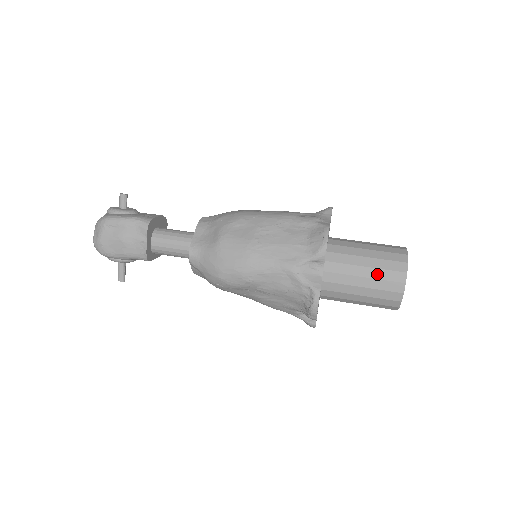
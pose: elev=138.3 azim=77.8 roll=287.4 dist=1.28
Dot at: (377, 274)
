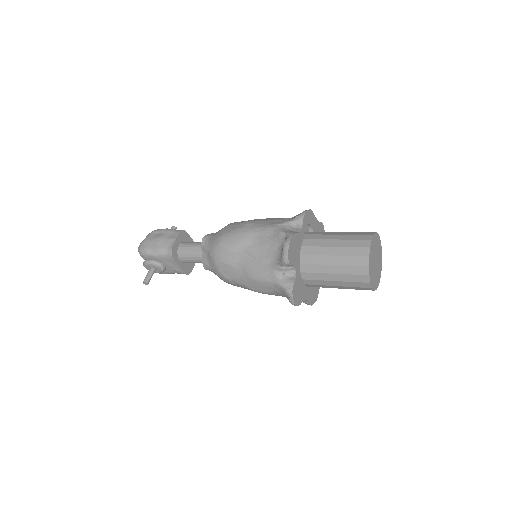
Dot at: (348, 237)
